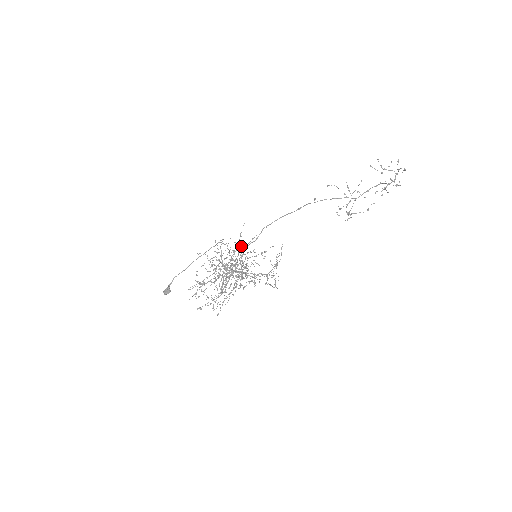
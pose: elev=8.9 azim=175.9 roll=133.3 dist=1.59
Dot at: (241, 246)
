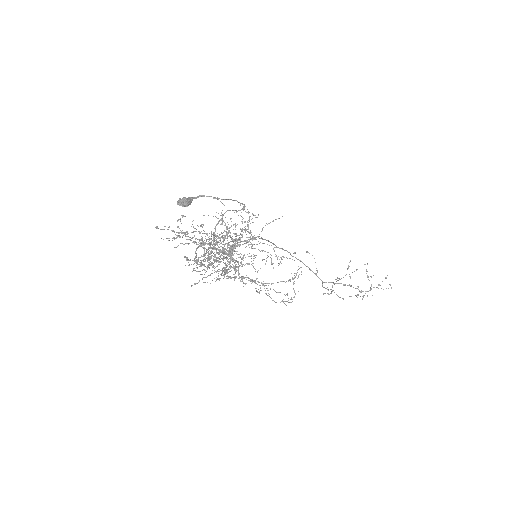
Dot at: (236, 233)
